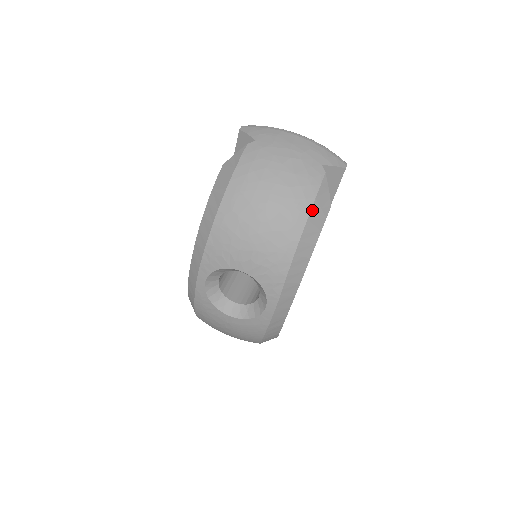
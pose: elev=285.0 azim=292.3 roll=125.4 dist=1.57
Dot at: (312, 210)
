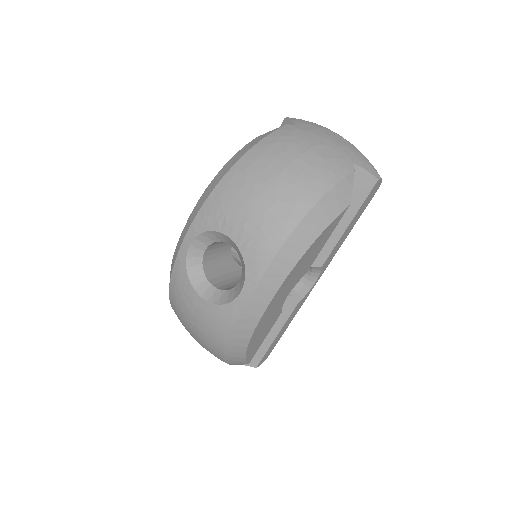
Dot at: (327, 195)
